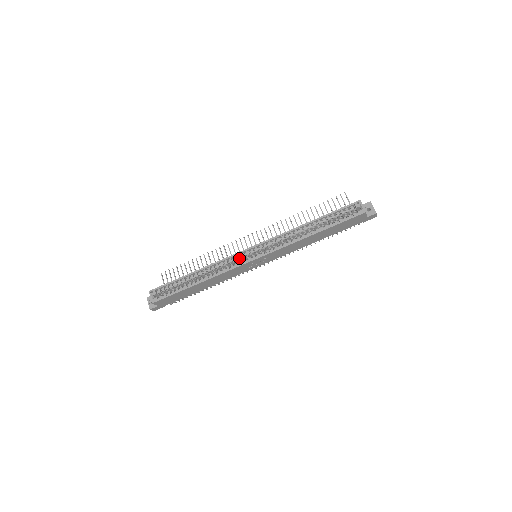
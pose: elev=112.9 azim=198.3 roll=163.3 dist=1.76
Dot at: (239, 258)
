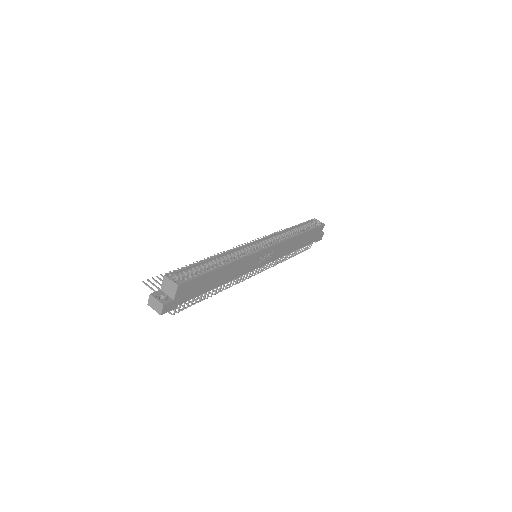
Dot at: (250, 249)
